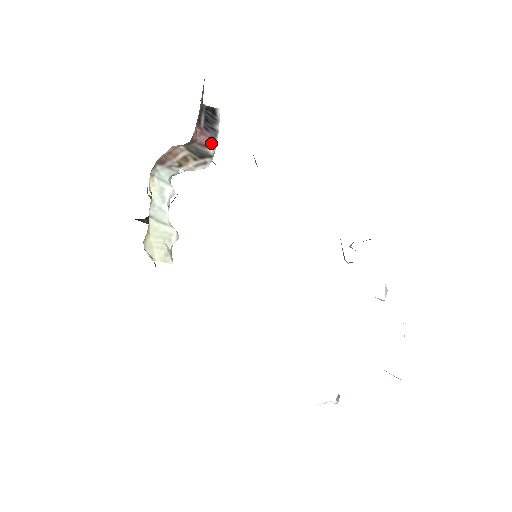
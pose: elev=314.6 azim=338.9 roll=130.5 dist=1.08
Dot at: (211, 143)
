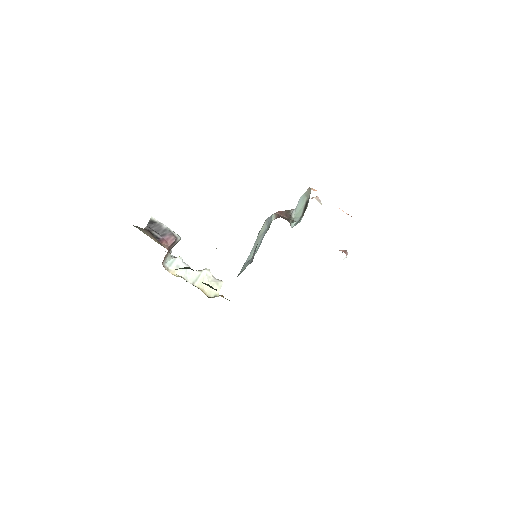
Dot at: (174, 238)
